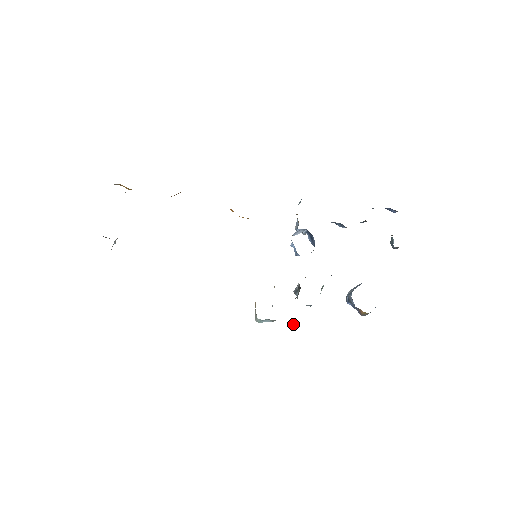
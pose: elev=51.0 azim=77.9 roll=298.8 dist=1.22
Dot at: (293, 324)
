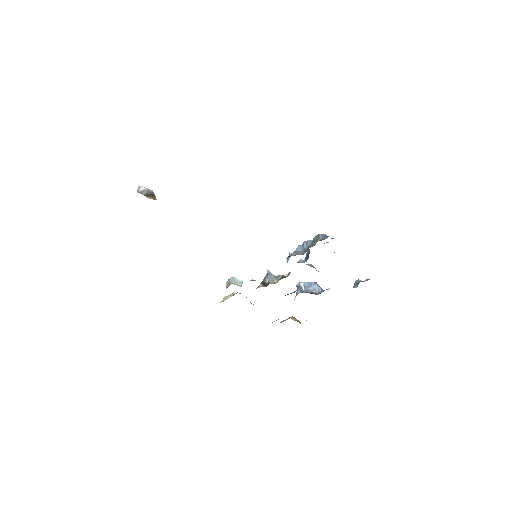
Dot at: occluded
